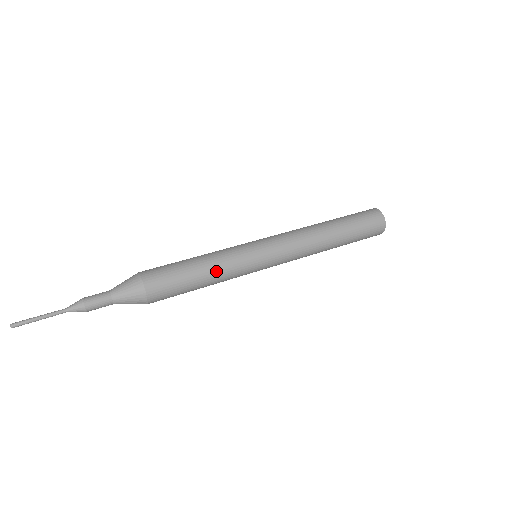
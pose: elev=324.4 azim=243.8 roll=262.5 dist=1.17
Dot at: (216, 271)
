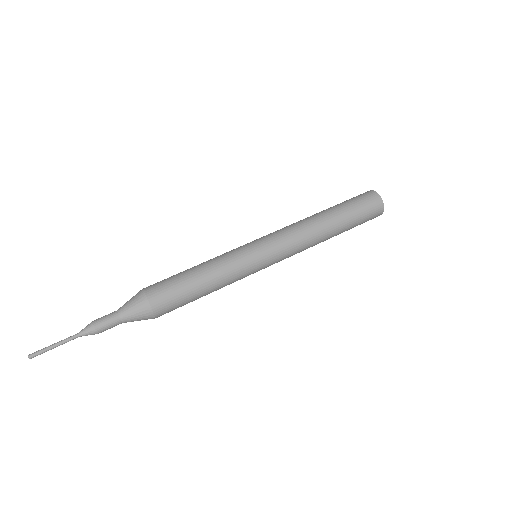
Dot at: (213, 267)
